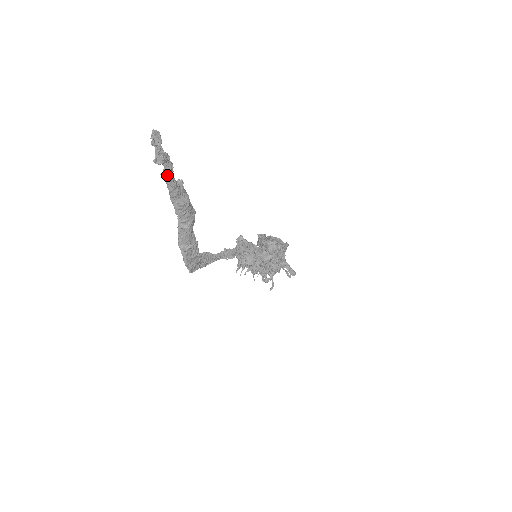
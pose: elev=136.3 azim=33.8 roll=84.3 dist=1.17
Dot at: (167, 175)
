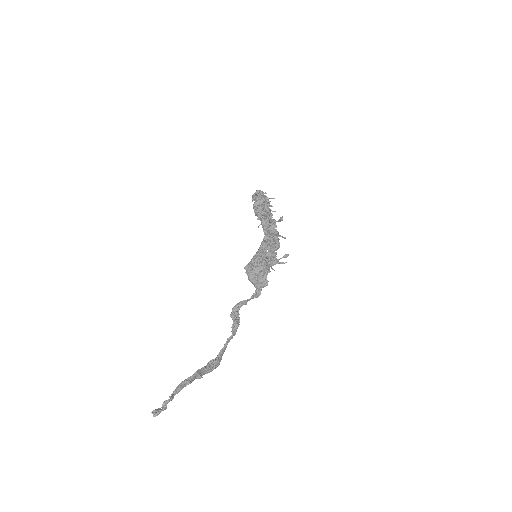
Dot at: (172, 399)
